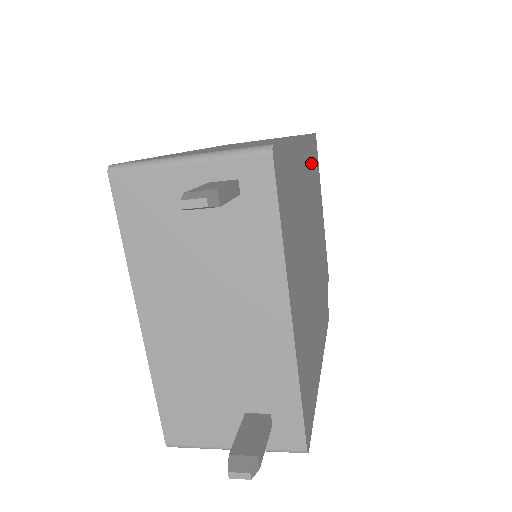
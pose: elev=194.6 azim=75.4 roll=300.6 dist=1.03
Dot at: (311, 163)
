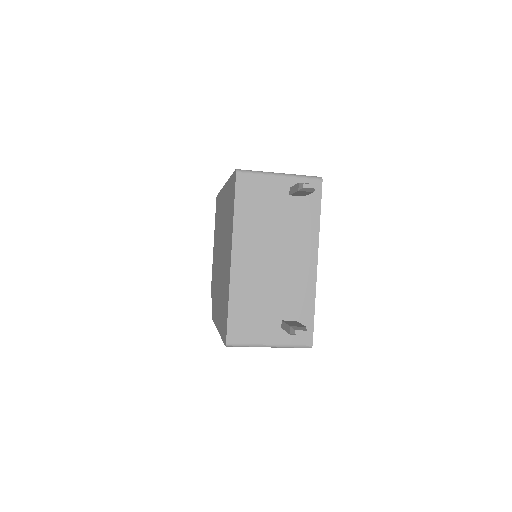
Dot at: occluded
